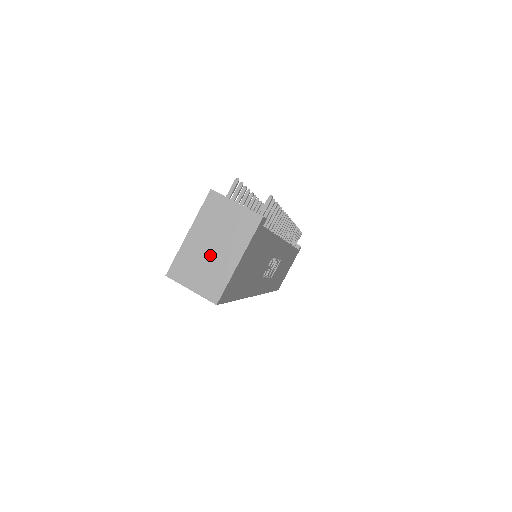
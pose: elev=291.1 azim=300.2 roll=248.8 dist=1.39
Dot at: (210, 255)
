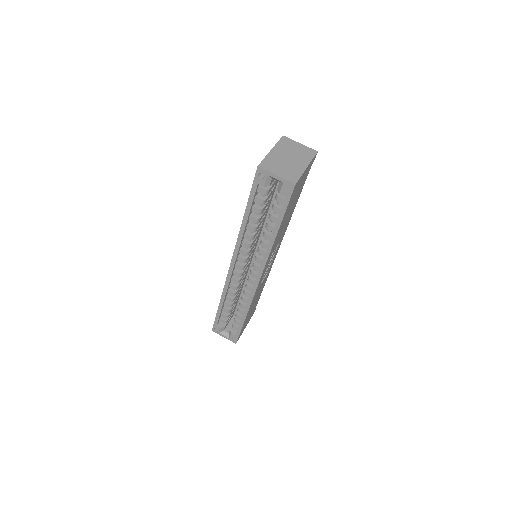
Dot at: (287, 162)
